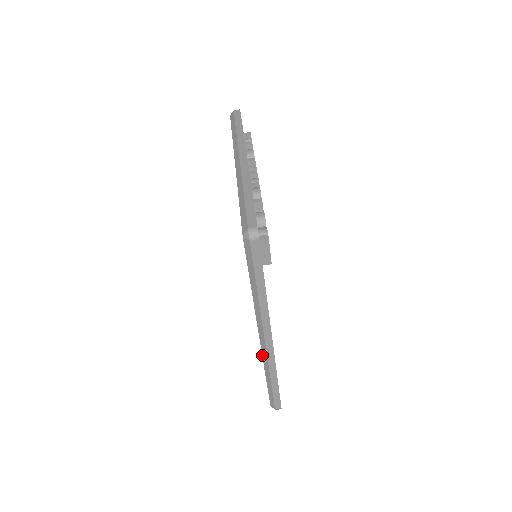
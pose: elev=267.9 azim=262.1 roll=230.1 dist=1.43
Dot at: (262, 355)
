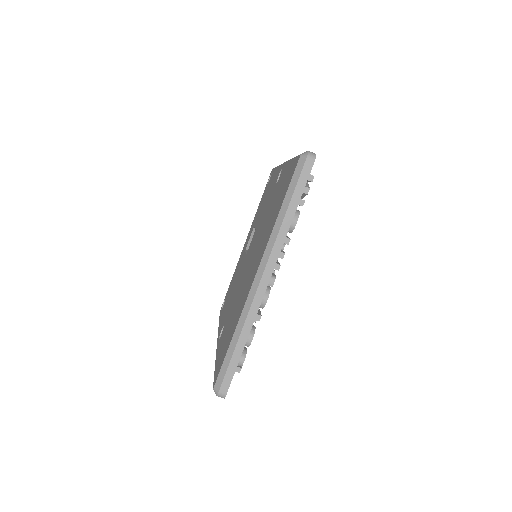
Dot at: occluded
